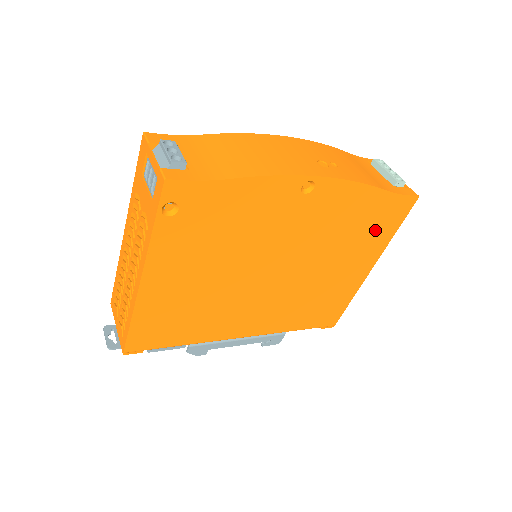
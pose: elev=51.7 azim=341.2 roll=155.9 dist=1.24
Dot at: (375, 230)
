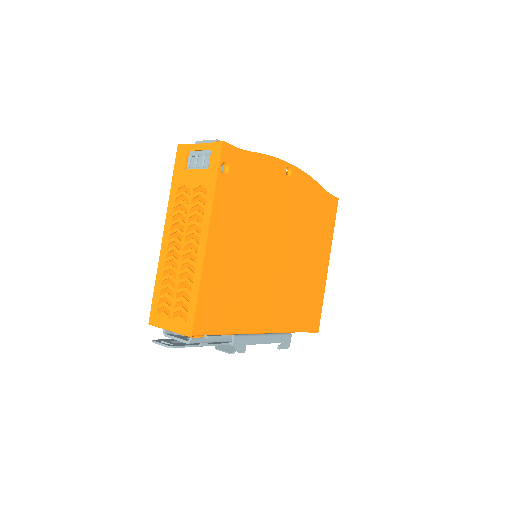
Dot at: (324, 224)
